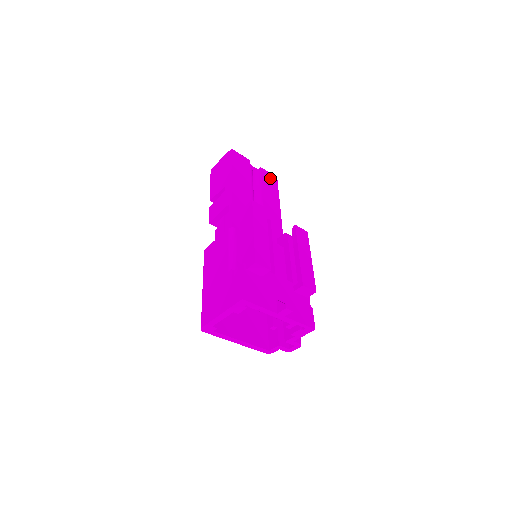
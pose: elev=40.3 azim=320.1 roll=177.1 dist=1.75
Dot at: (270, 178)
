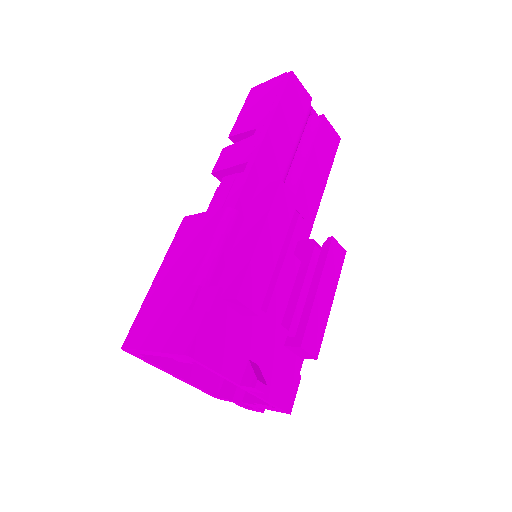
Dot at: (330, 136)
